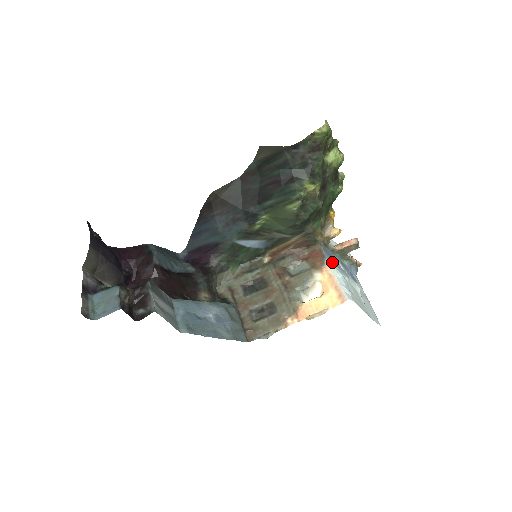
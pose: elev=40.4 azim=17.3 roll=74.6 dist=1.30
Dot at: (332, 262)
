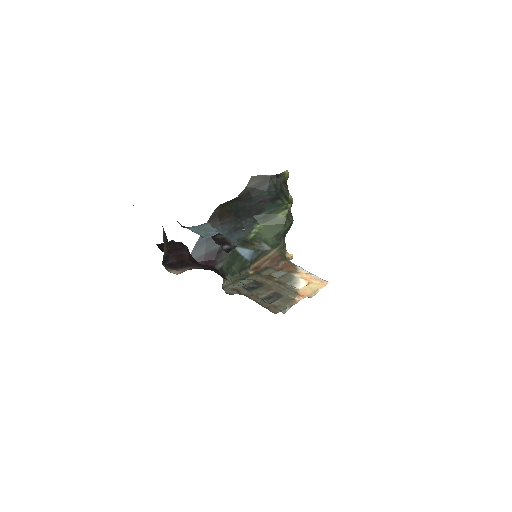
Dot at: (302, 268)
